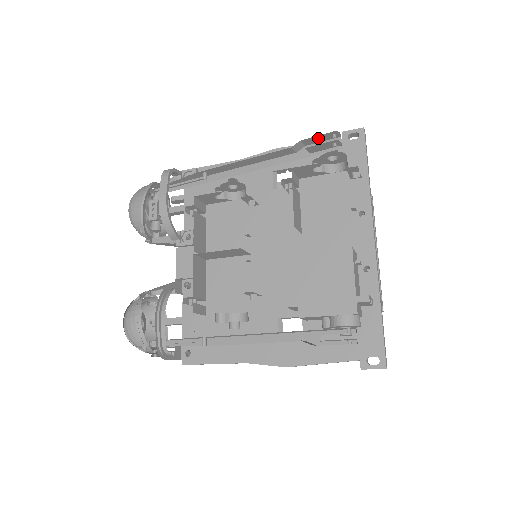
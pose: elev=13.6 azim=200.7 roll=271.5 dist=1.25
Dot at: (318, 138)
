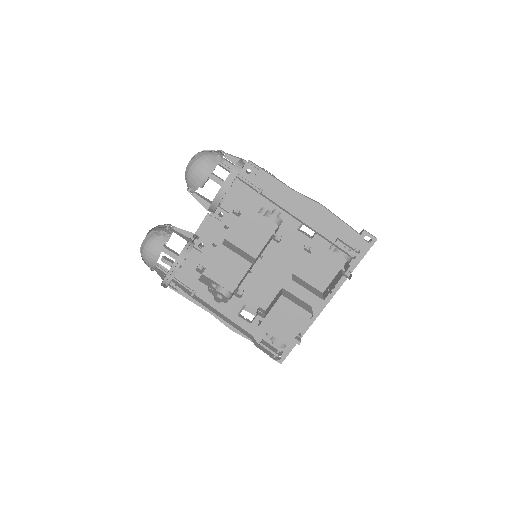
Dot at: occluded
